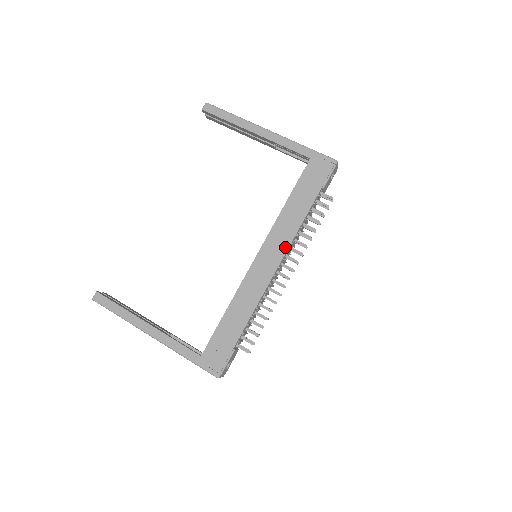
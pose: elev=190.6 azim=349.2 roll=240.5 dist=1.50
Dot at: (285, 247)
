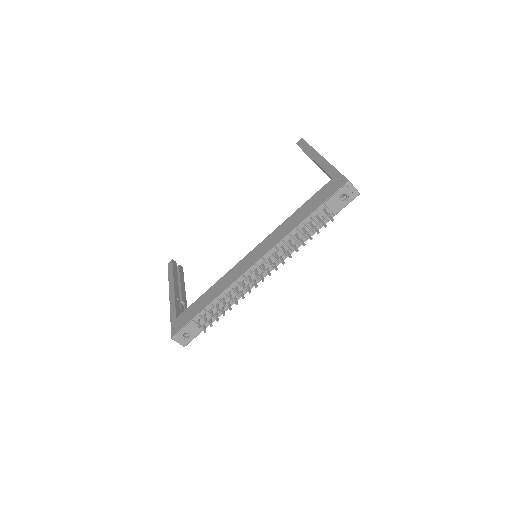
Dot at: (269, 248)
